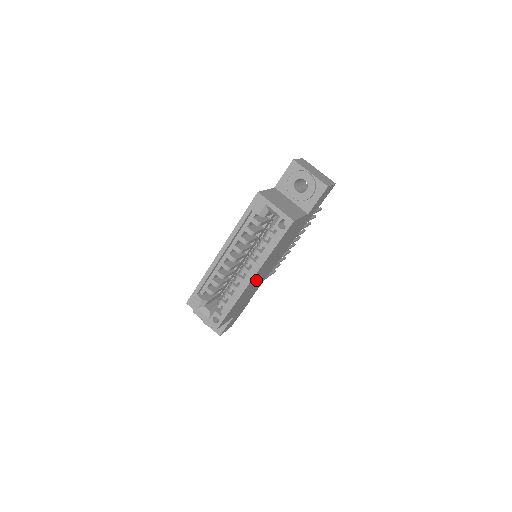
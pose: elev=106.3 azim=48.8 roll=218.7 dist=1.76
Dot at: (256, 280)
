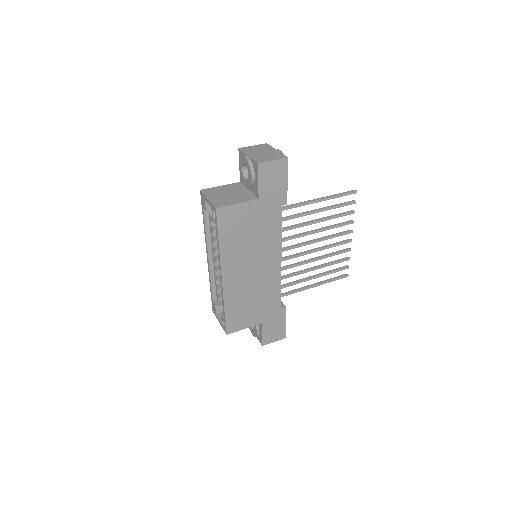
Dot at: (243, 279)
